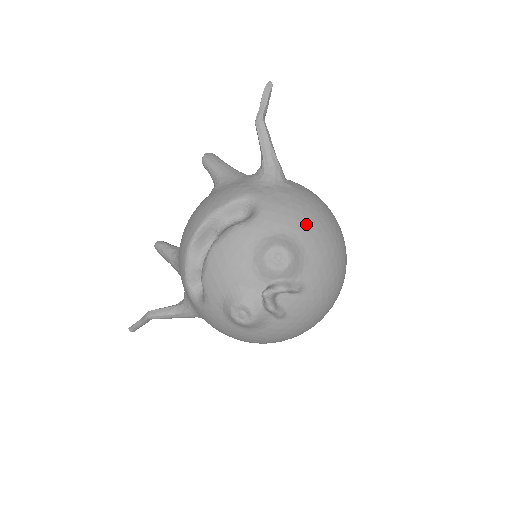
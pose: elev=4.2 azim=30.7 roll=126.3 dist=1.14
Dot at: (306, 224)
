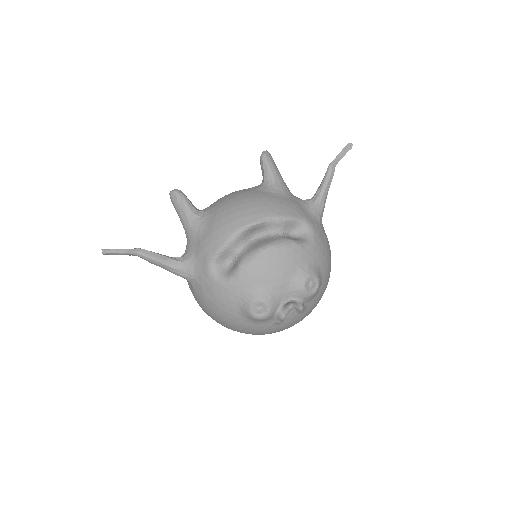
Dot at: (328, 267)
